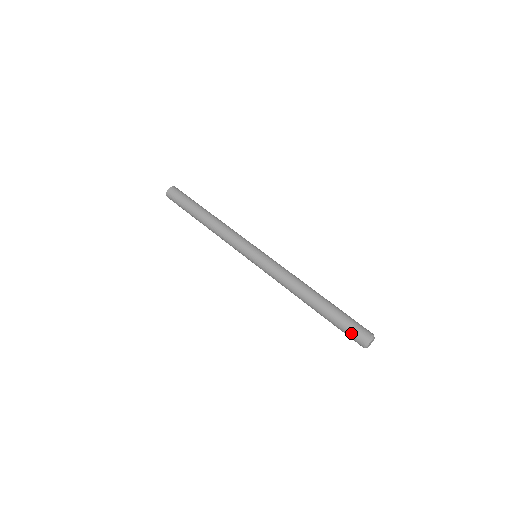
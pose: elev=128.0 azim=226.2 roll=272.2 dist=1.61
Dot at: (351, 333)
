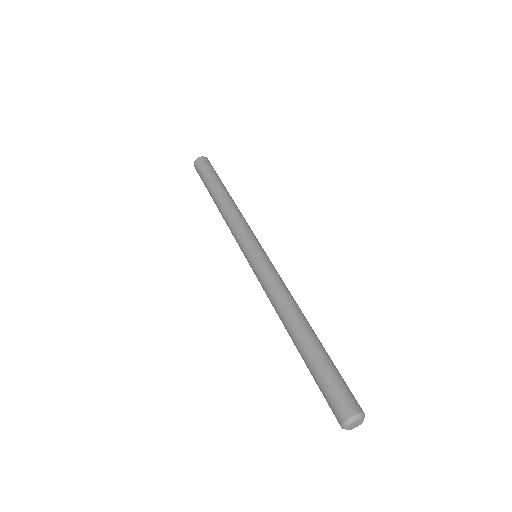
Dot at: occluded
